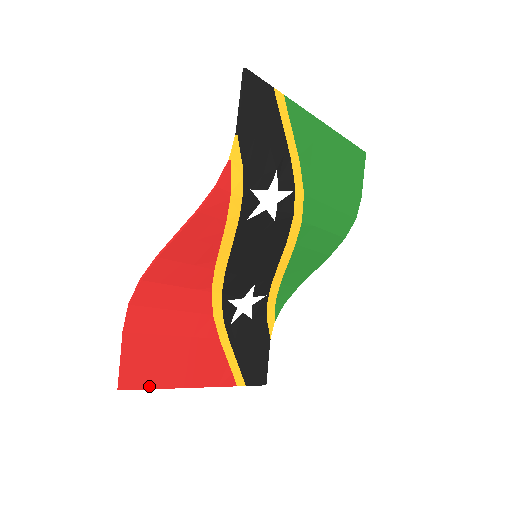
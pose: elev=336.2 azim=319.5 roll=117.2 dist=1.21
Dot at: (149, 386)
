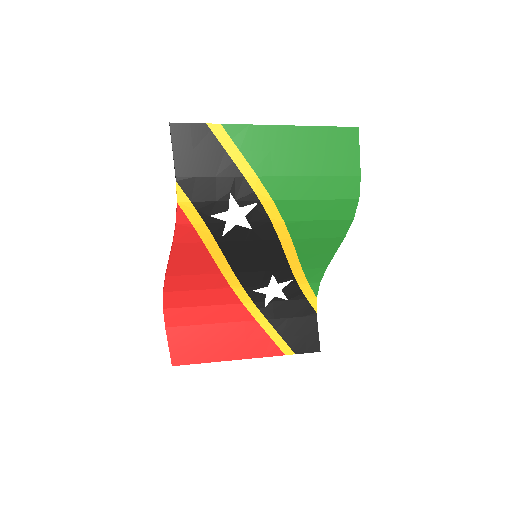
Dot at: (197, 361)
